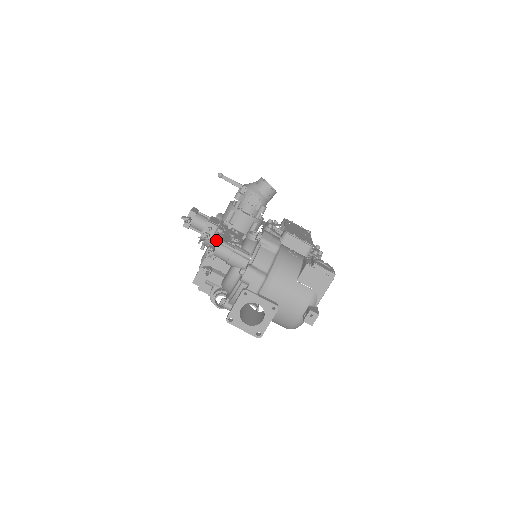
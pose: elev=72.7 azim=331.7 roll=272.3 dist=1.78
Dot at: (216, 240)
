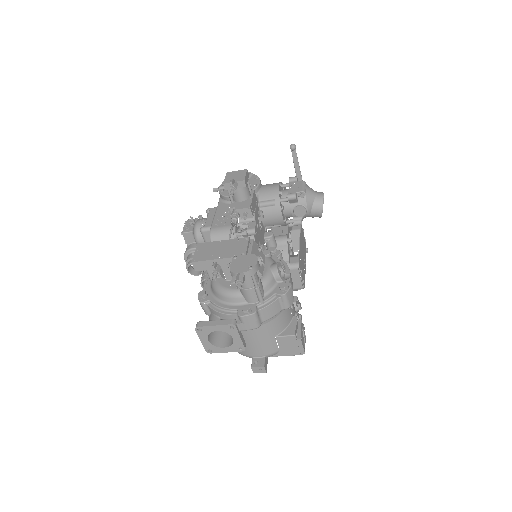
Dot at: (252, 272)
